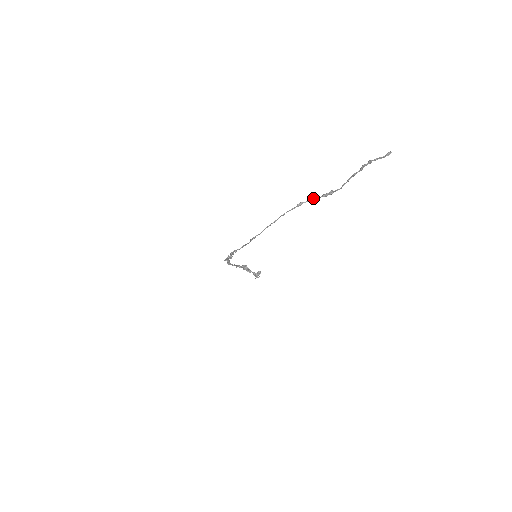
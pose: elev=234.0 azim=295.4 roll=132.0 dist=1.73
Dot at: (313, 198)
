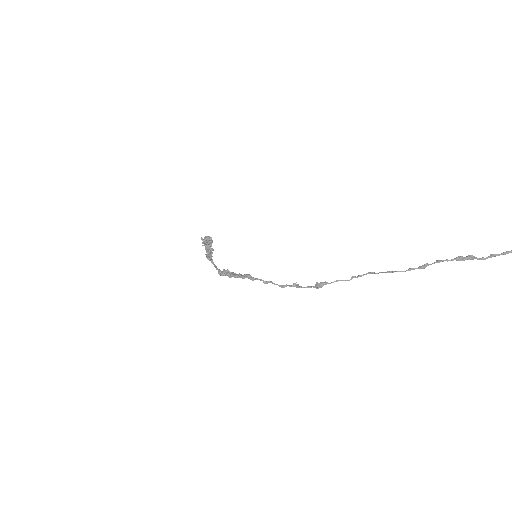
Dot at: (444, 260)
